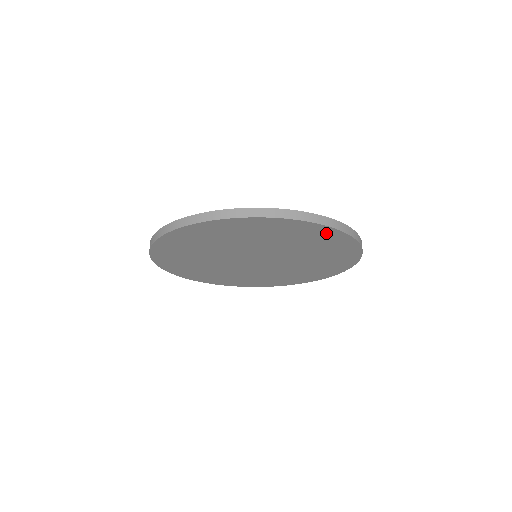
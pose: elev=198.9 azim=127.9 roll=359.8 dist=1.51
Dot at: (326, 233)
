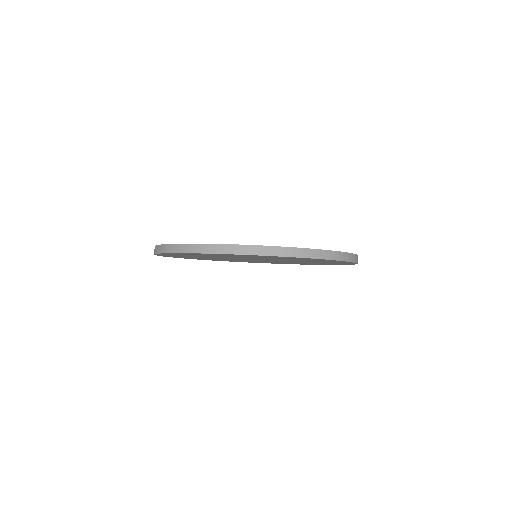
Dot at: occluded
